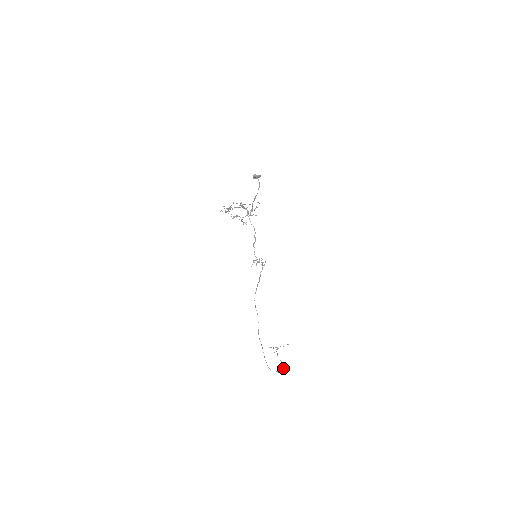
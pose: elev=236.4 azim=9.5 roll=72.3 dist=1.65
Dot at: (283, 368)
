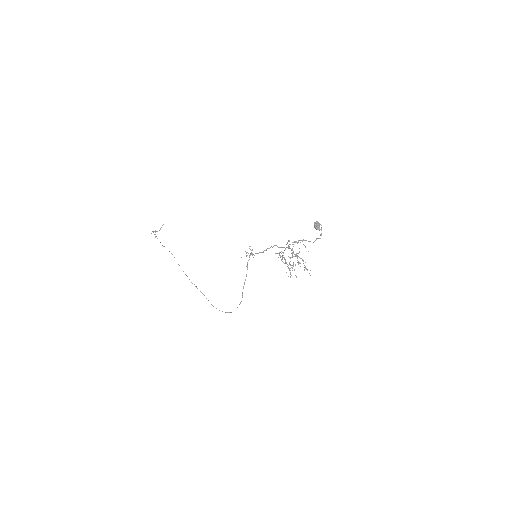
Dot at: occluded
